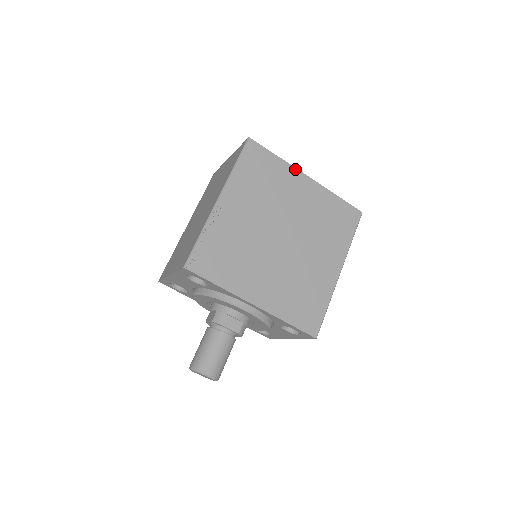
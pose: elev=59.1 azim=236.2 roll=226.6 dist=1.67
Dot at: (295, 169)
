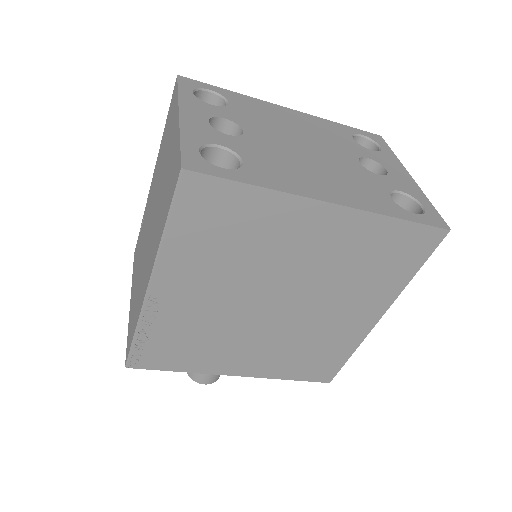
Dot at: (300, 198)
